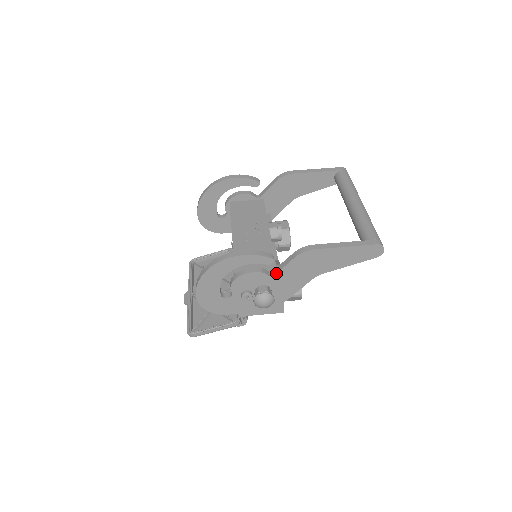
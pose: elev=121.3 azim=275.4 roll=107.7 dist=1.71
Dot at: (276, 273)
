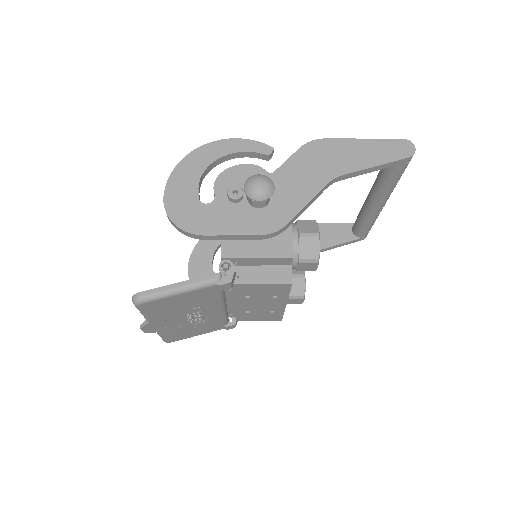
Dot at: (277, 169)
